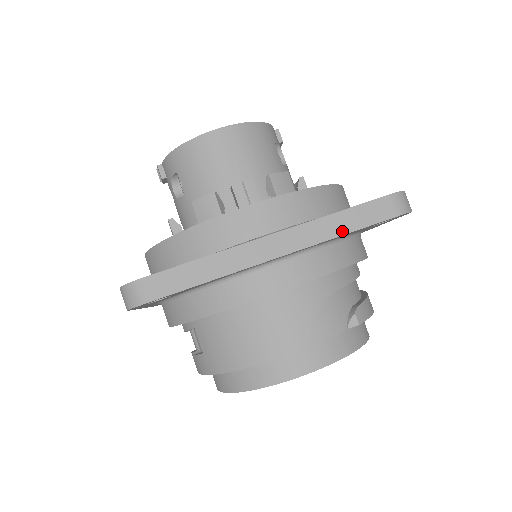
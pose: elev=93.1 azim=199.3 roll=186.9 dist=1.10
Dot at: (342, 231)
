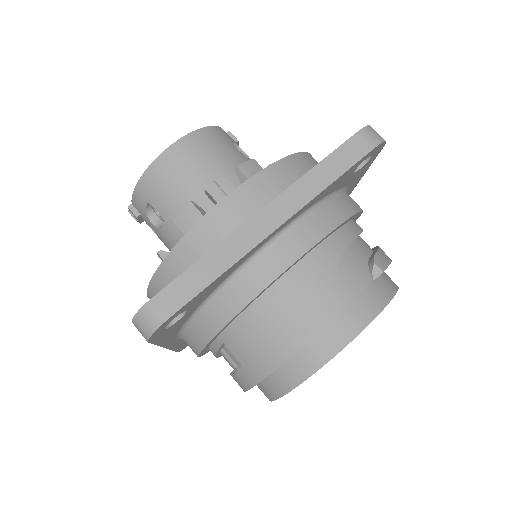
Dot at: (328, 181)
